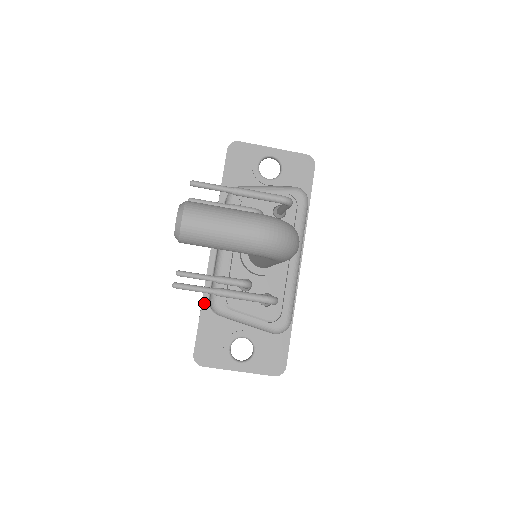
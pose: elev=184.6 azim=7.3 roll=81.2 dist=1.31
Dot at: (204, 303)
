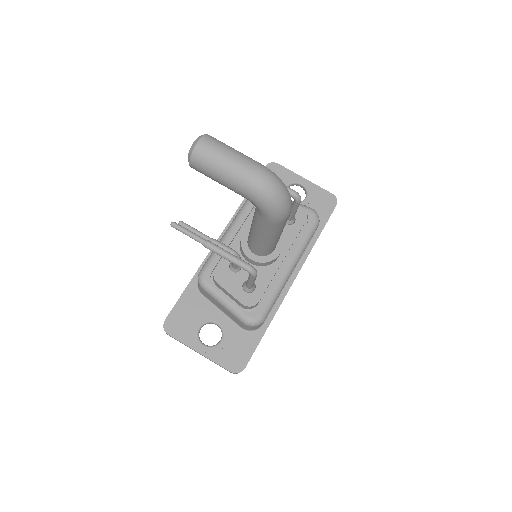
Dot at: (194, 279)
